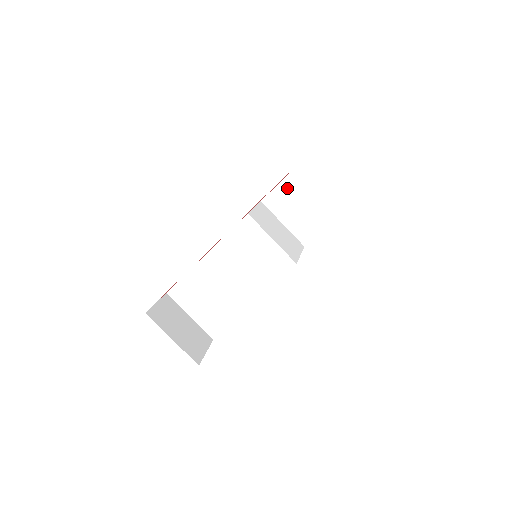
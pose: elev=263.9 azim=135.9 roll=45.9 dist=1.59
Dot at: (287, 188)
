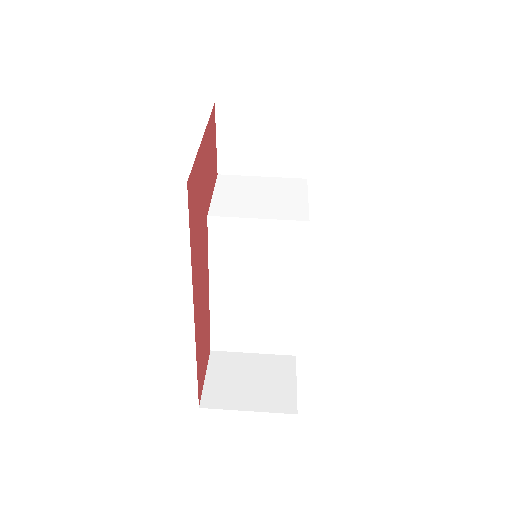
Dot at: (229, 137)
